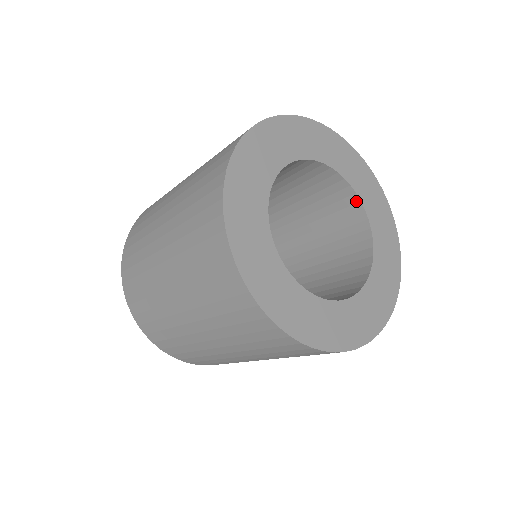
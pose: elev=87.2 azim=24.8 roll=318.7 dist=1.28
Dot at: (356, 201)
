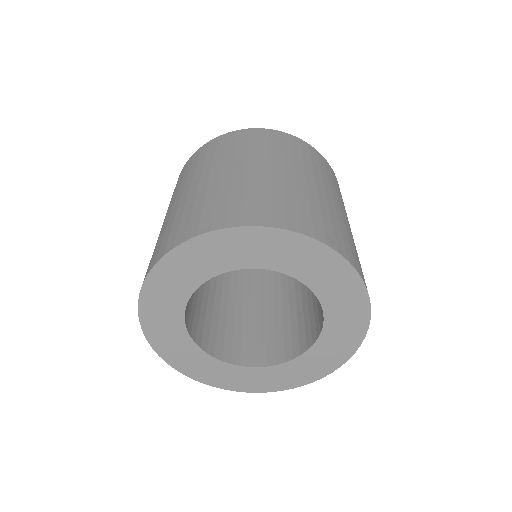
Dot at: (284, 271)
